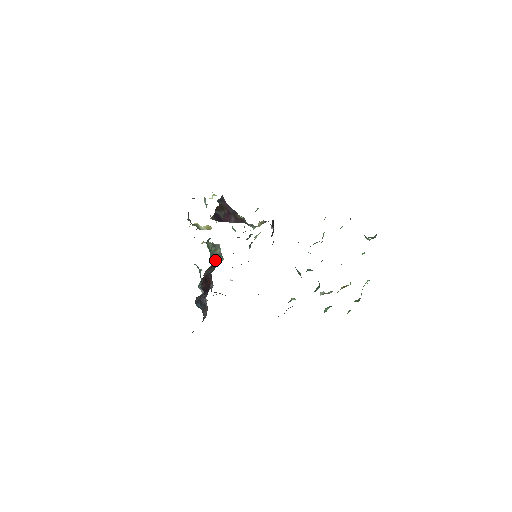
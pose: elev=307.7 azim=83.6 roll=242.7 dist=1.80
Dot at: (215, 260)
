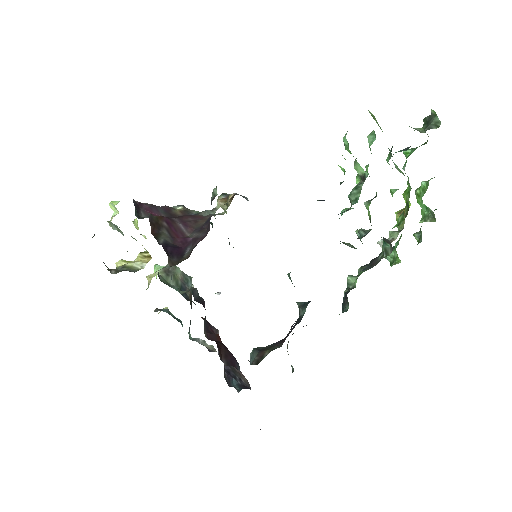
Dot at: (201, 302)
